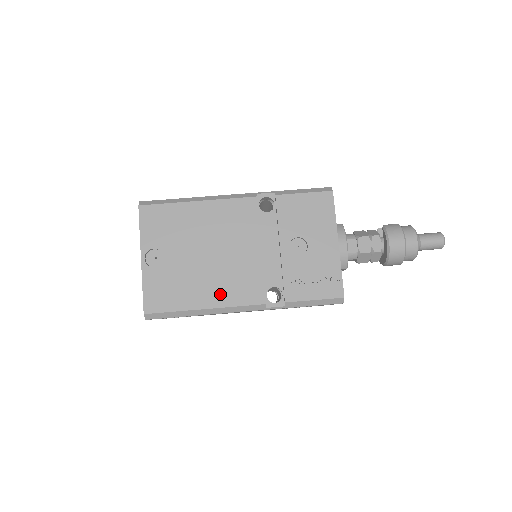
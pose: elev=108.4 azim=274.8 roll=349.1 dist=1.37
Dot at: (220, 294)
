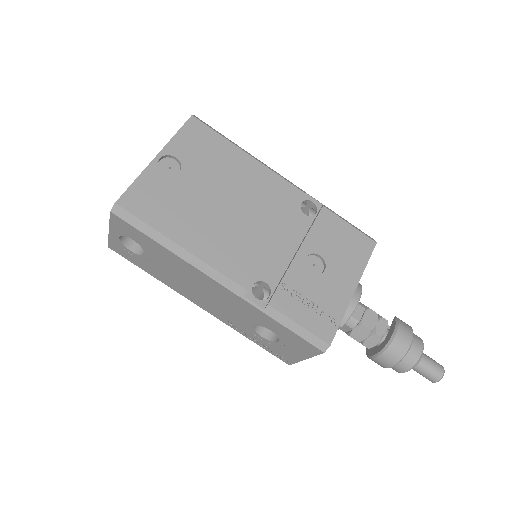
Dot at: (209, 246)
